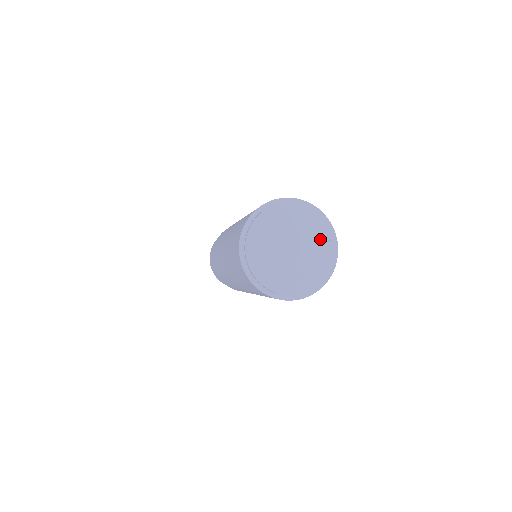
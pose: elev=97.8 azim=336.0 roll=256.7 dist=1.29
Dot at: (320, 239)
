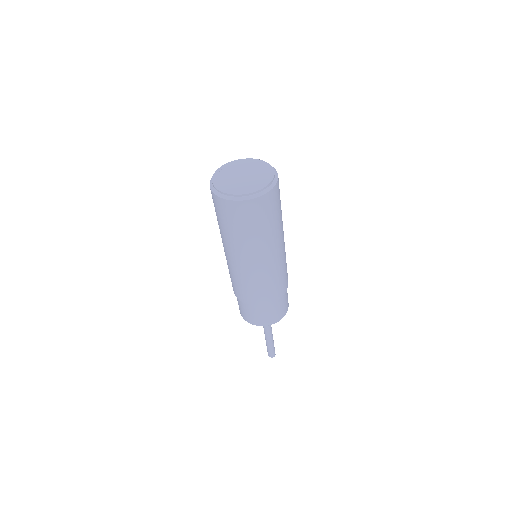
Dot at: (257, 166)
